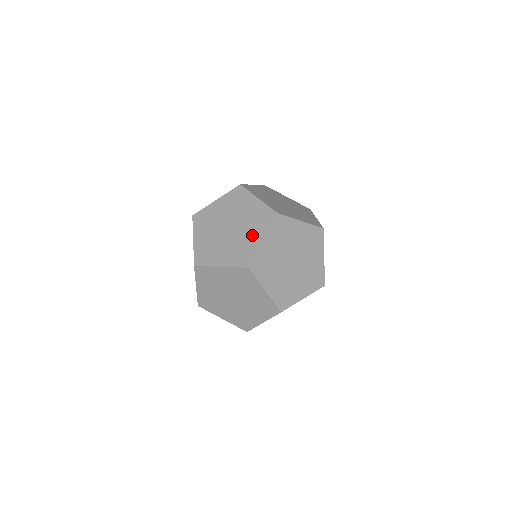
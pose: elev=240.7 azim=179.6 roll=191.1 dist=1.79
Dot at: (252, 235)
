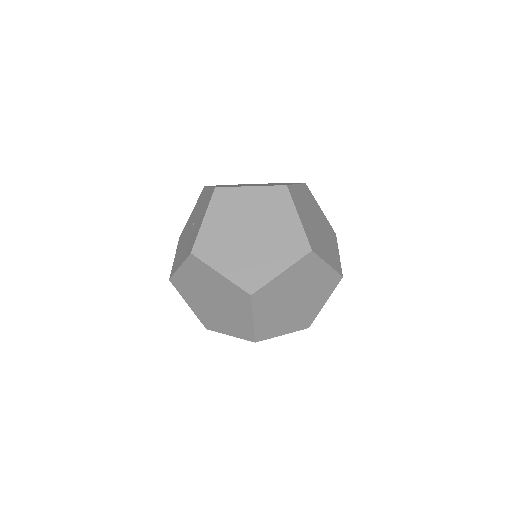
Dot at: (199, 222)
